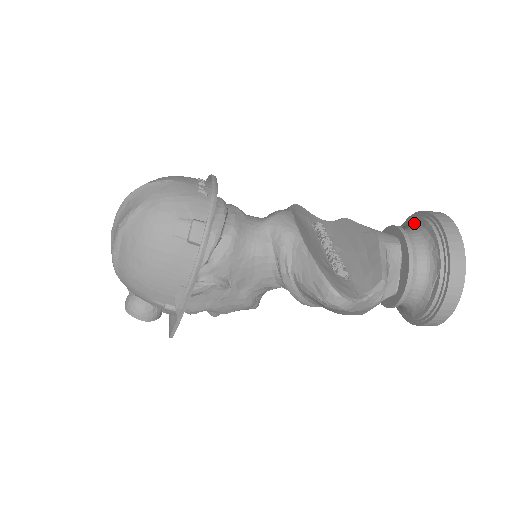
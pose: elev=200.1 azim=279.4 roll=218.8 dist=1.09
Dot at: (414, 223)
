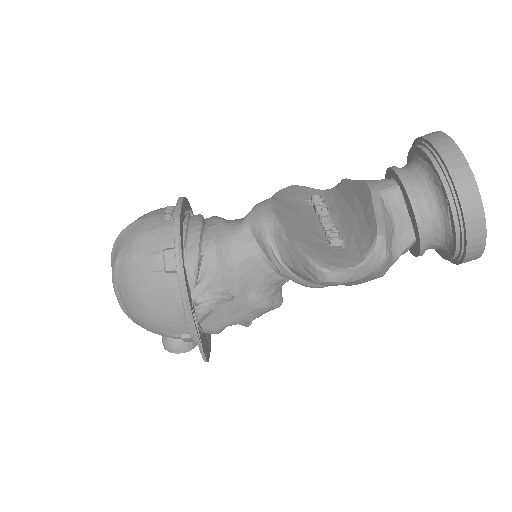
Dot at: (412, 155)
